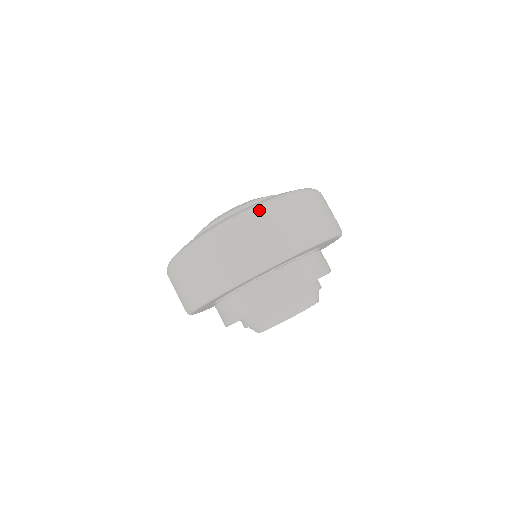
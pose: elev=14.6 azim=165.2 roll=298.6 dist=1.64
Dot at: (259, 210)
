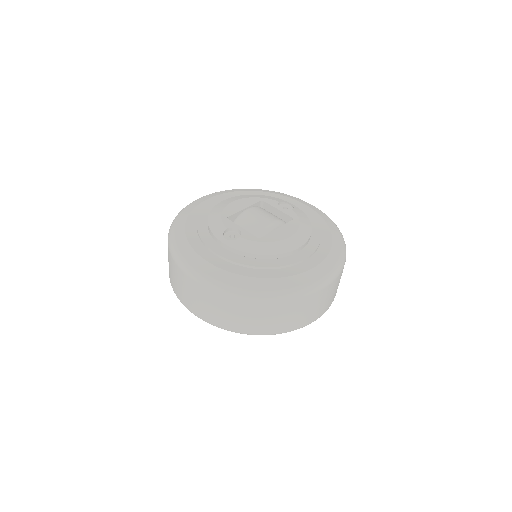
Dot at: (323, 287)
